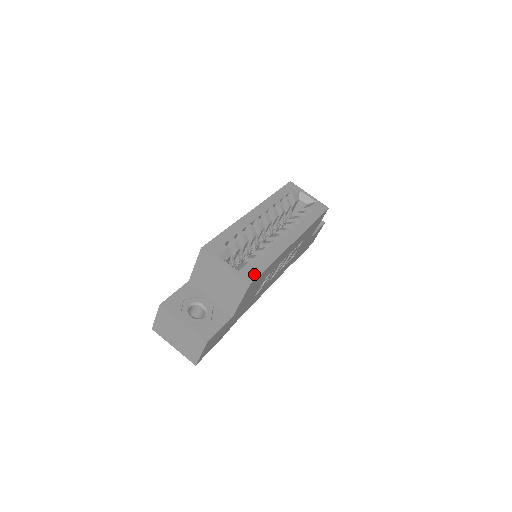
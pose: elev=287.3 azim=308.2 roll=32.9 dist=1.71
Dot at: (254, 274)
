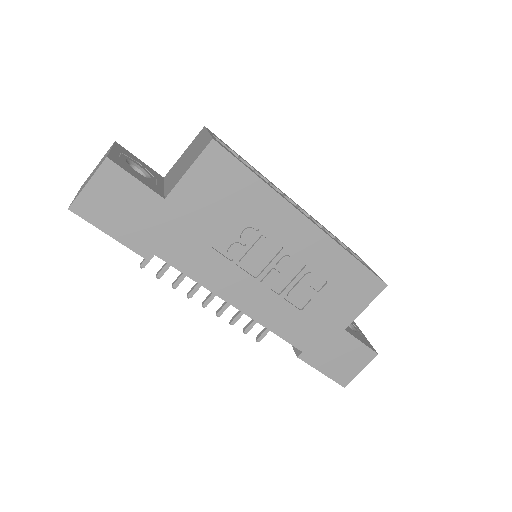
Dot at: (229, 151)
